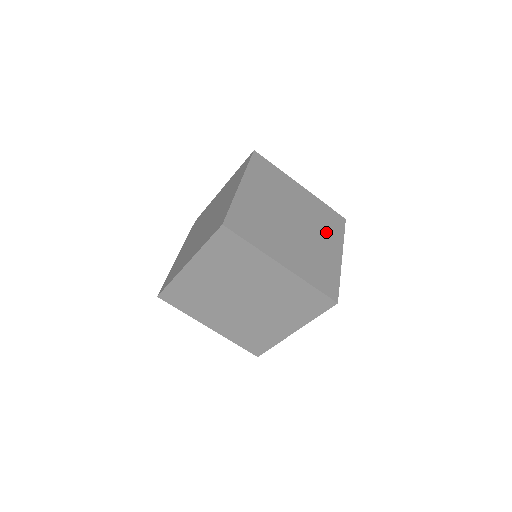
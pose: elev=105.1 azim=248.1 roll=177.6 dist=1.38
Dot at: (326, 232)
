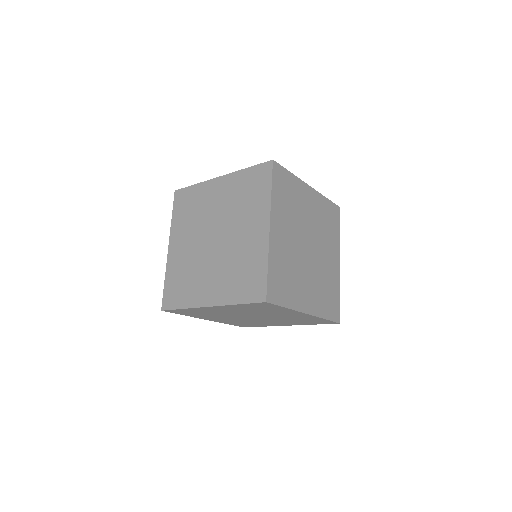
Dot at: (318, 292)
